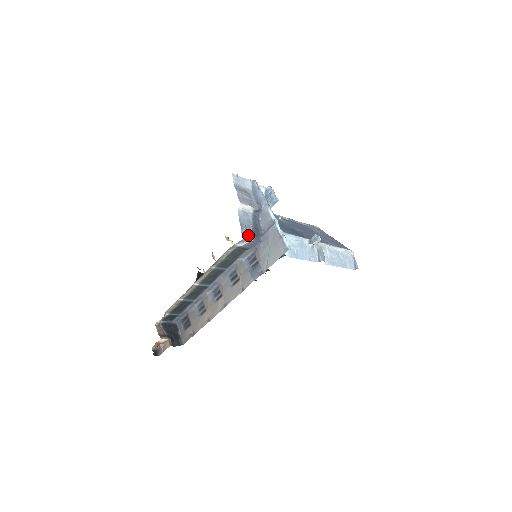
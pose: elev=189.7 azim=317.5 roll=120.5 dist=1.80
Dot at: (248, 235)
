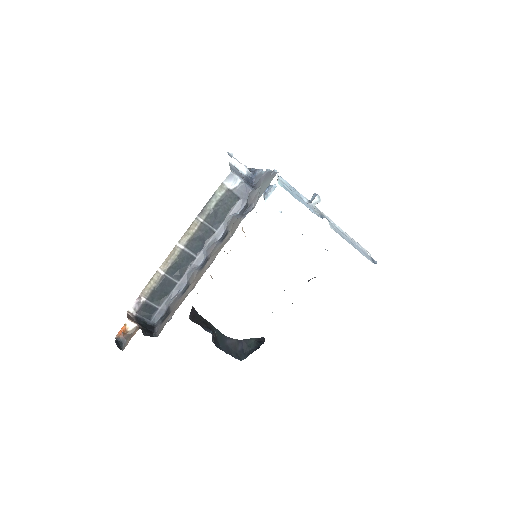
Dot at: (238, 176)
